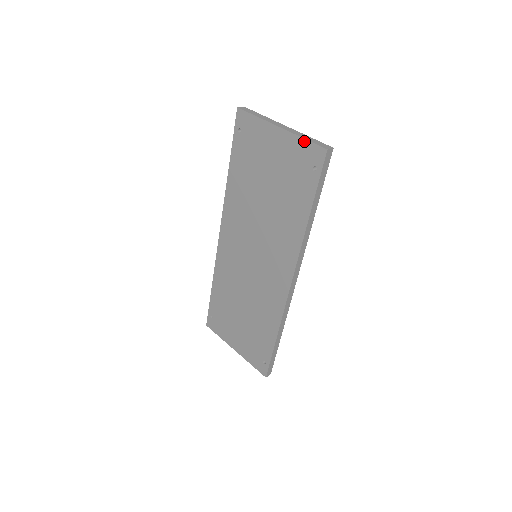
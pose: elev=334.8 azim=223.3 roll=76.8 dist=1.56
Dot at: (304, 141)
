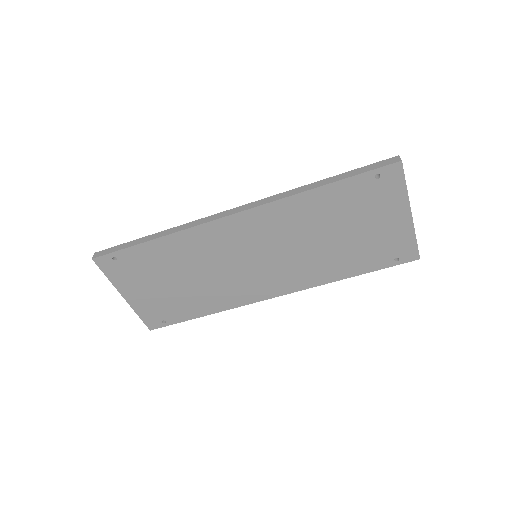
Dot at: (414, 240)
